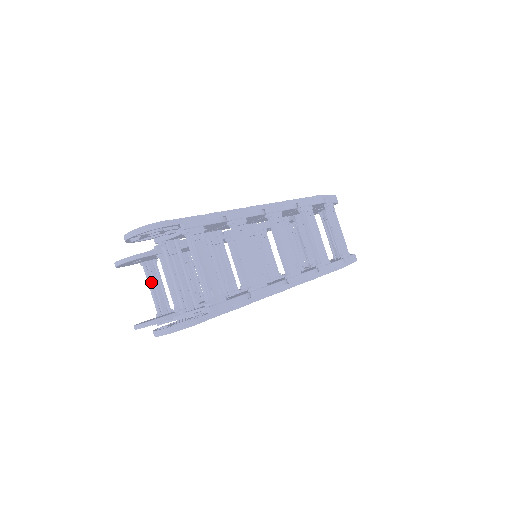
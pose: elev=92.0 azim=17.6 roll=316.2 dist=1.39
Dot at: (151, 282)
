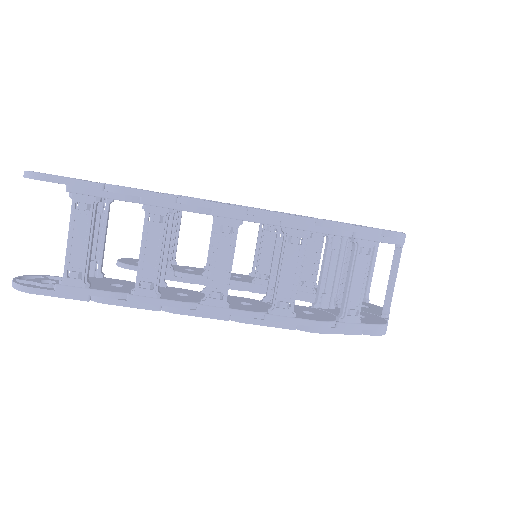
Dot at: occluded
